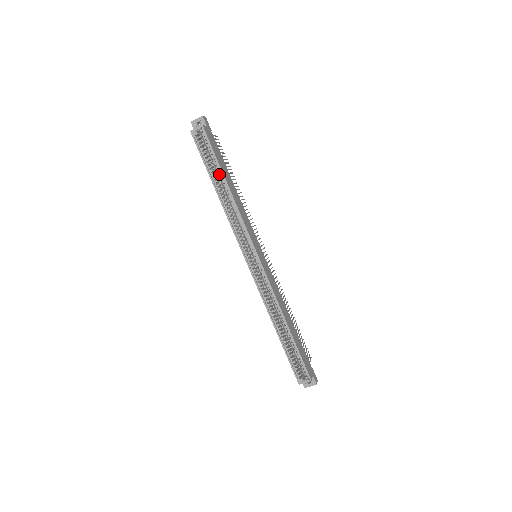
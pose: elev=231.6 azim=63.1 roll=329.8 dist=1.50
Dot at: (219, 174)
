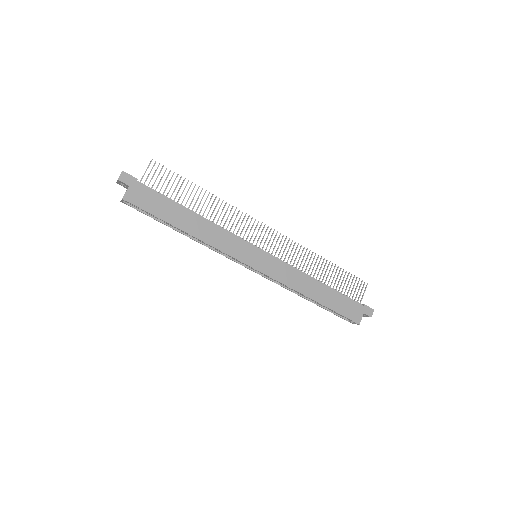
Dot at: (172, 223)
